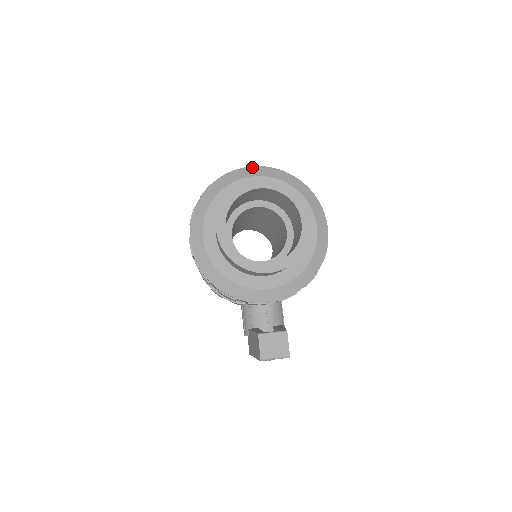
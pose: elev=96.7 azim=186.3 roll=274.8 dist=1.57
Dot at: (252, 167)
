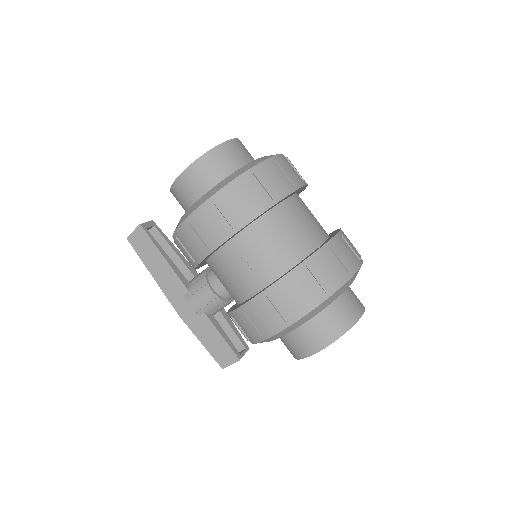
Dot at: occluded
